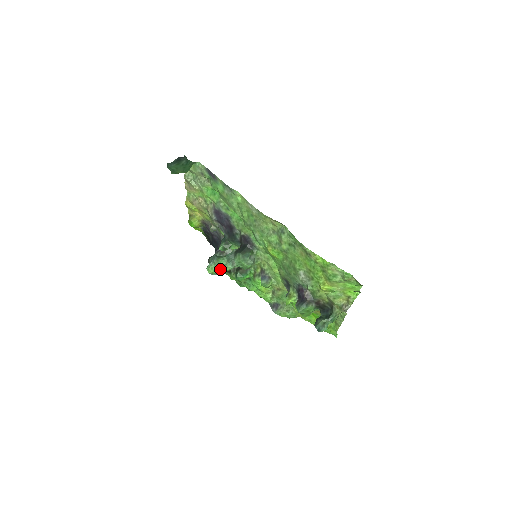
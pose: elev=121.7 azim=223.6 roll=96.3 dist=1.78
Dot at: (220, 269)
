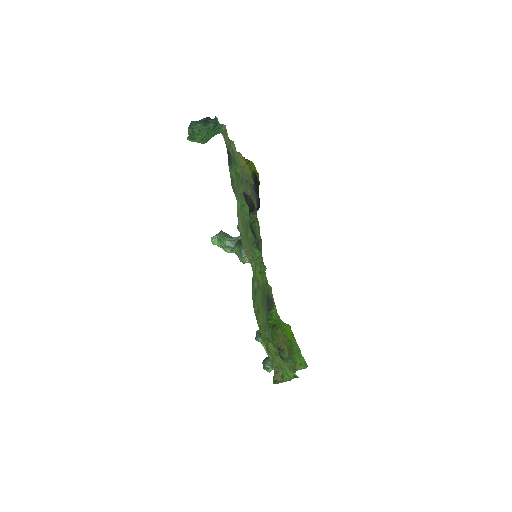
Dot at: (221, 246)
